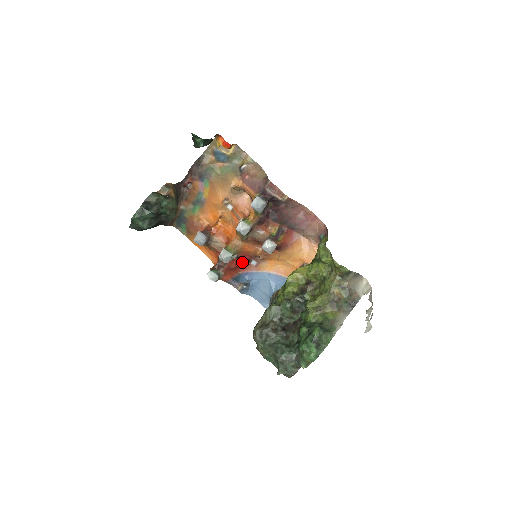
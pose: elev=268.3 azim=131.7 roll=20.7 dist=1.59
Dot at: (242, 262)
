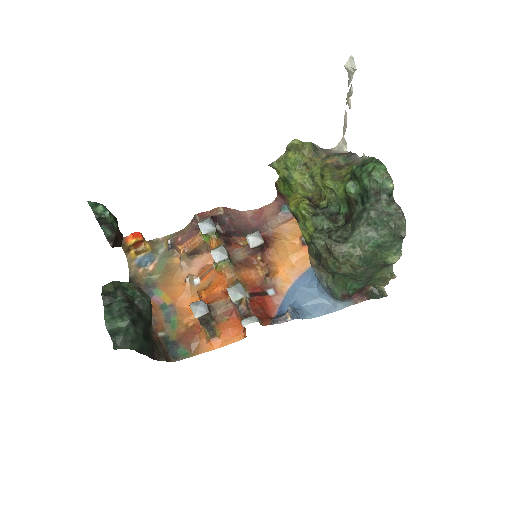
Dot at: (261, 299)
